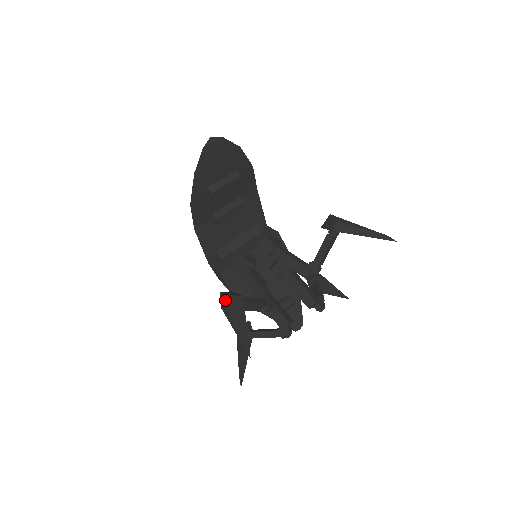
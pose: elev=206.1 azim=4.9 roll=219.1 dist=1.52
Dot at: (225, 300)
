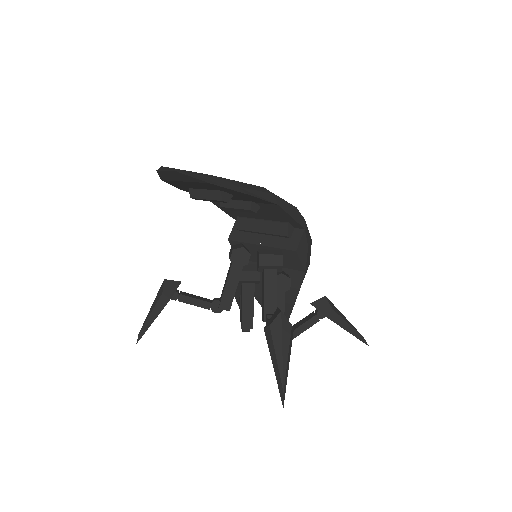
Dot at: (160, 290)
